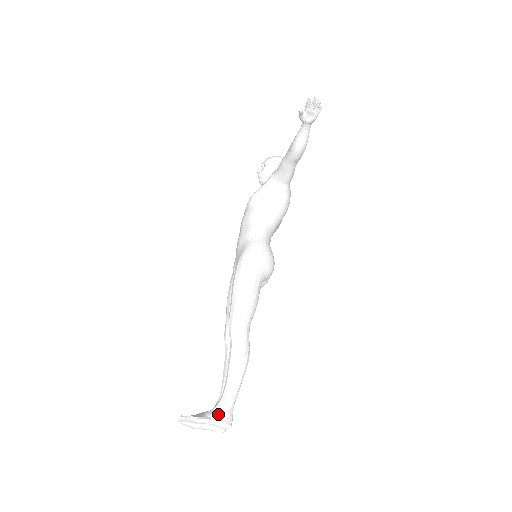
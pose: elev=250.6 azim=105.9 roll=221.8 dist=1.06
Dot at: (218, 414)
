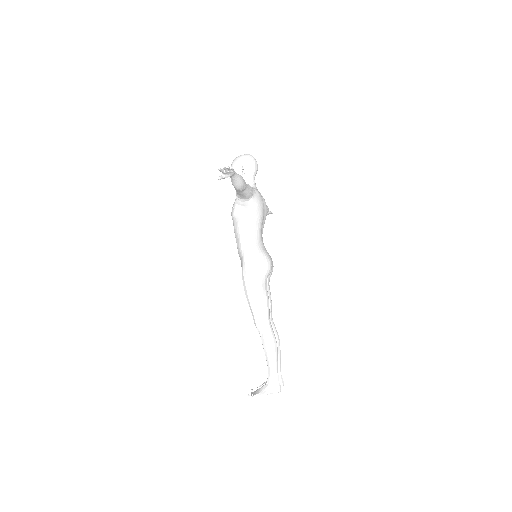
Dot at: (269, 387)
